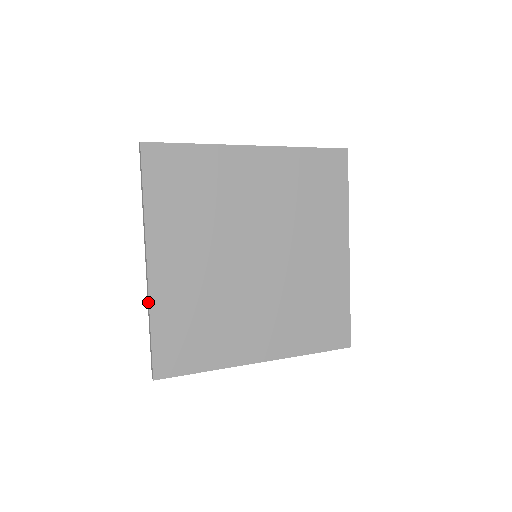
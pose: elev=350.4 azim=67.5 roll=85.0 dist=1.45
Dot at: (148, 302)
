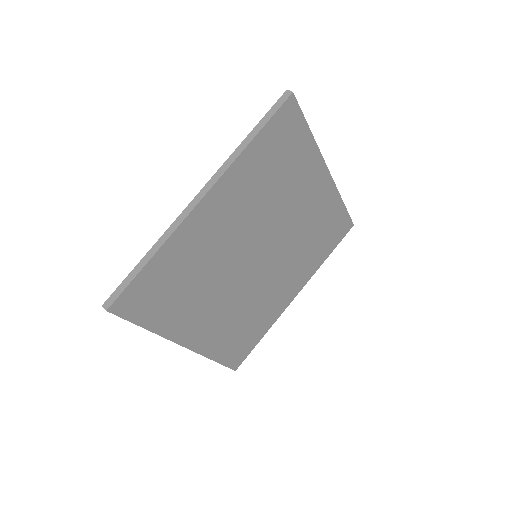
Dot at: (169, 233)
